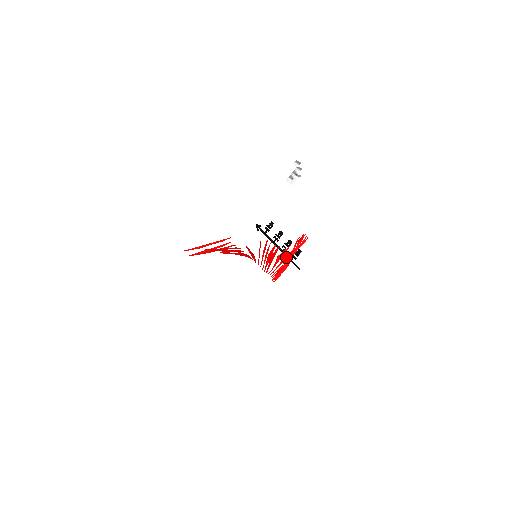
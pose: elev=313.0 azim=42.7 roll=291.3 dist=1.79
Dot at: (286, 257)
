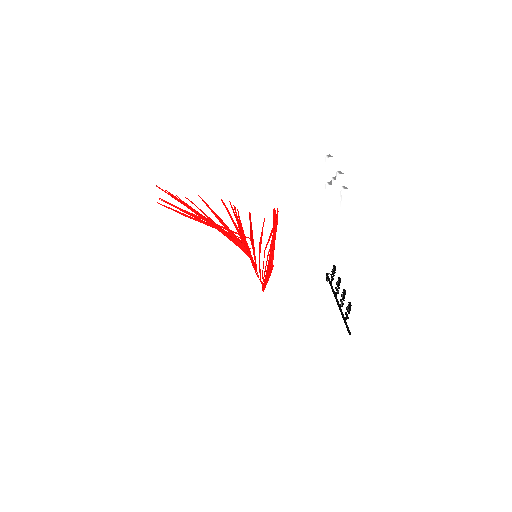
Dot at: (260, 243)
